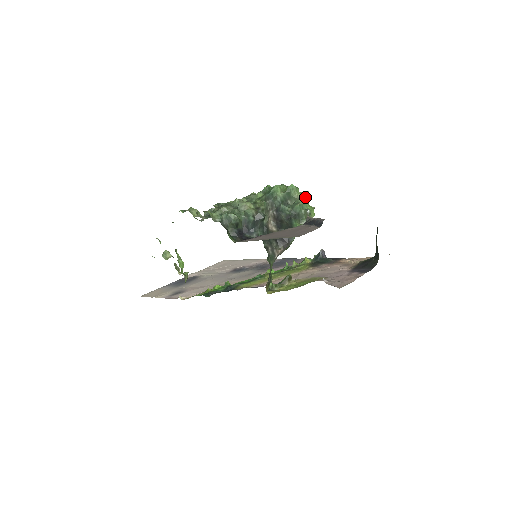
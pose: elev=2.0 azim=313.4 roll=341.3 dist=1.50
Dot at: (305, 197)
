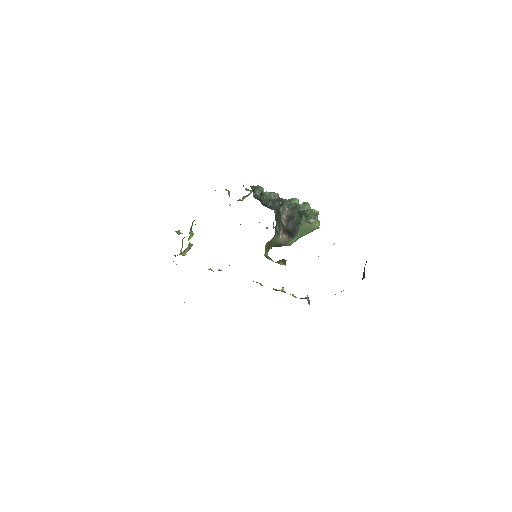
Dot at: (315, 212)
